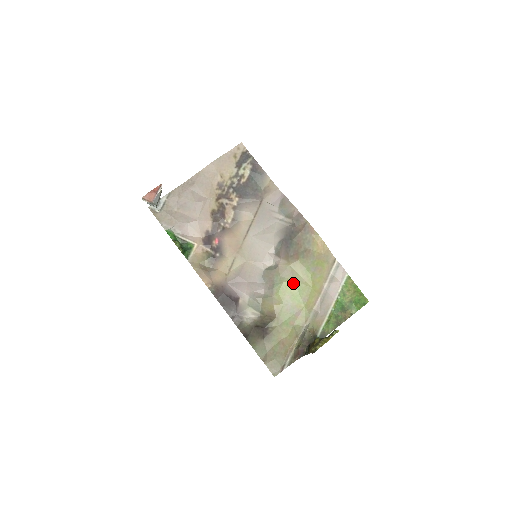
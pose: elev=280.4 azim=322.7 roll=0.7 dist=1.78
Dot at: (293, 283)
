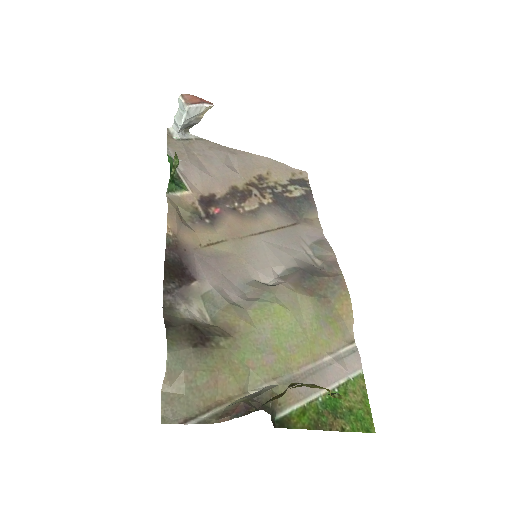
Dot at: (288, 314)
